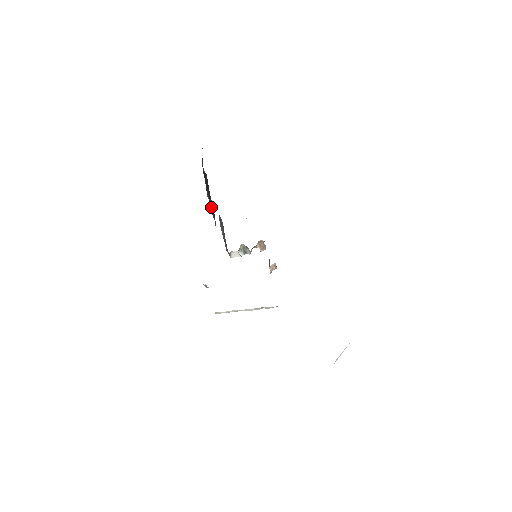
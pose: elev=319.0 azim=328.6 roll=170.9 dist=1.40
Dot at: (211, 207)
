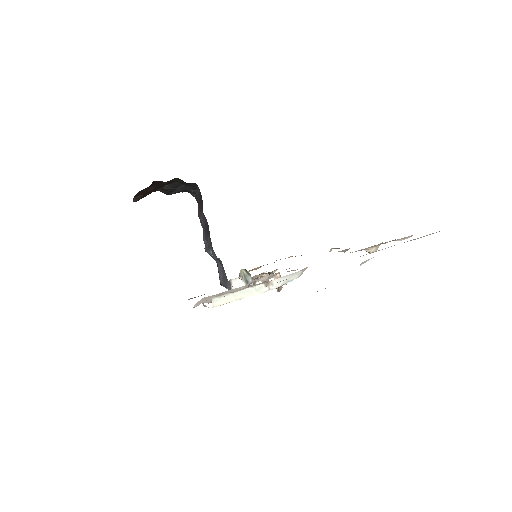
Dot at: (207, 238)
